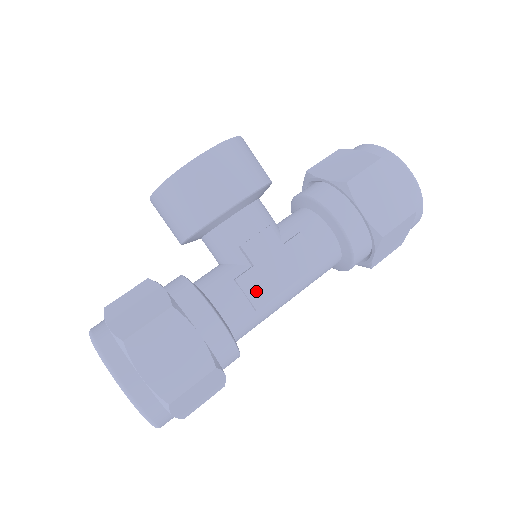
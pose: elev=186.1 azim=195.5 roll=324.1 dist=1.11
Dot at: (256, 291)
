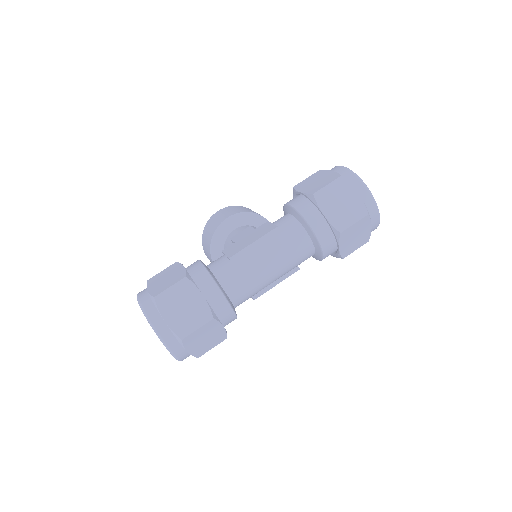
Dot at: (232, 251)
